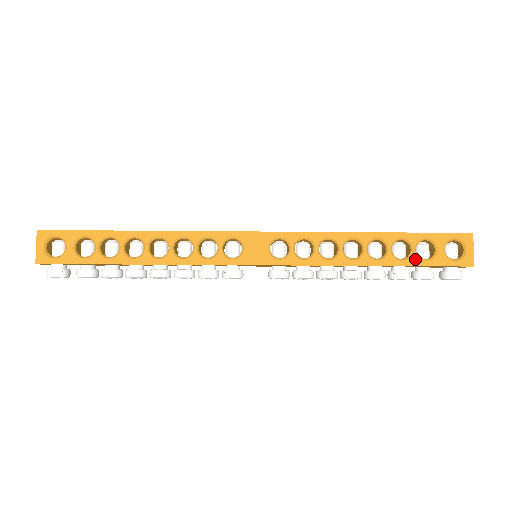
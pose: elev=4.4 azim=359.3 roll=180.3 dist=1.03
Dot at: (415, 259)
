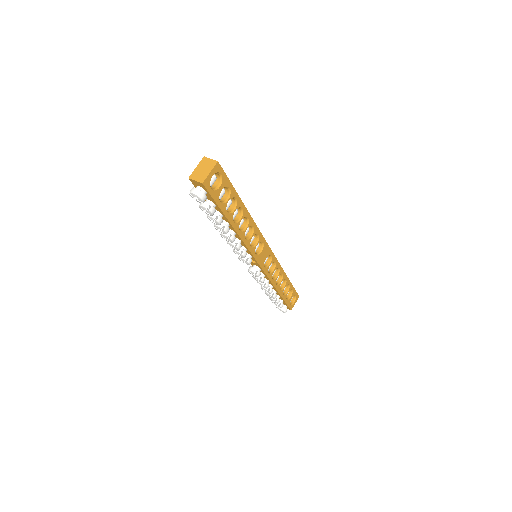
Dot at: occluded
